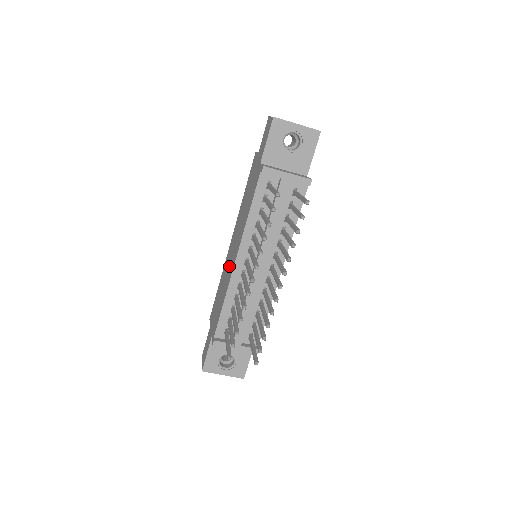
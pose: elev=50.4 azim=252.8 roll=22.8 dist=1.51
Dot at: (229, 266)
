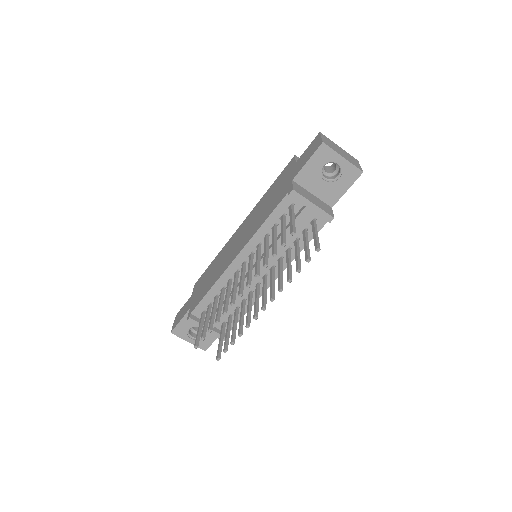
Dot at: (228, 255)
